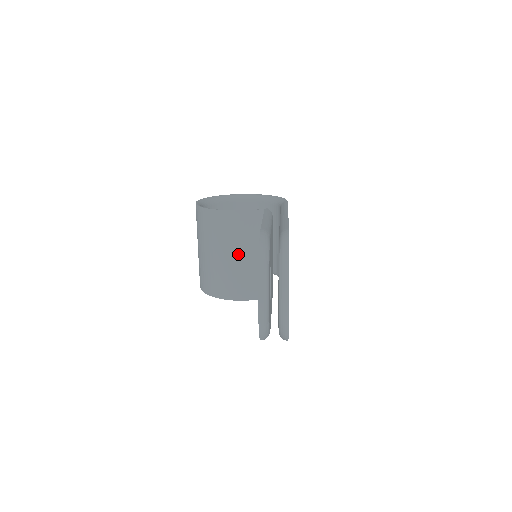
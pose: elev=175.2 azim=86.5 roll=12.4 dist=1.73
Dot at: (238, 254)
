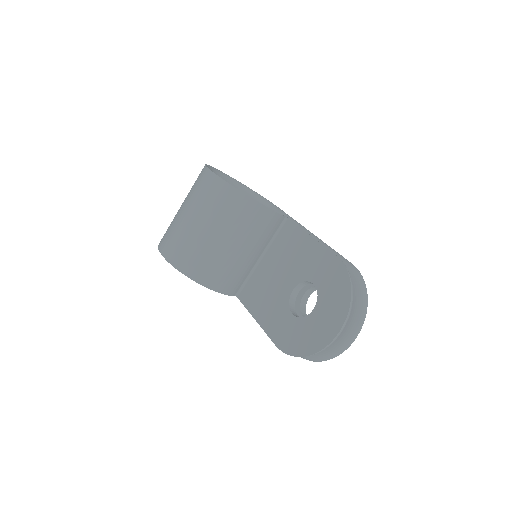
Dot at: (246, 249)
